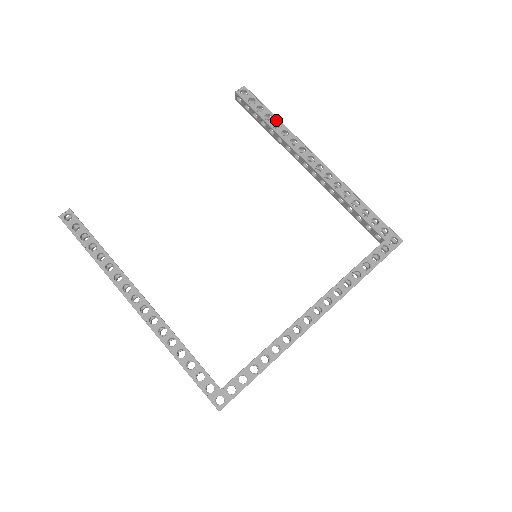
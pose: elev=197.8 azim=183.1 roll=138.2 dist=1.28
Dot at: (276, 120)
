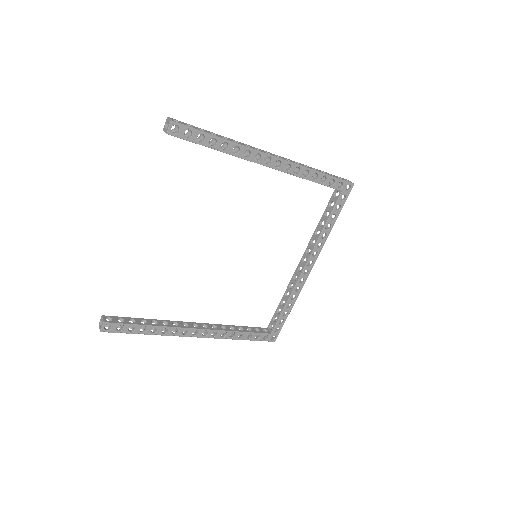
Dot at: (222, 141)
